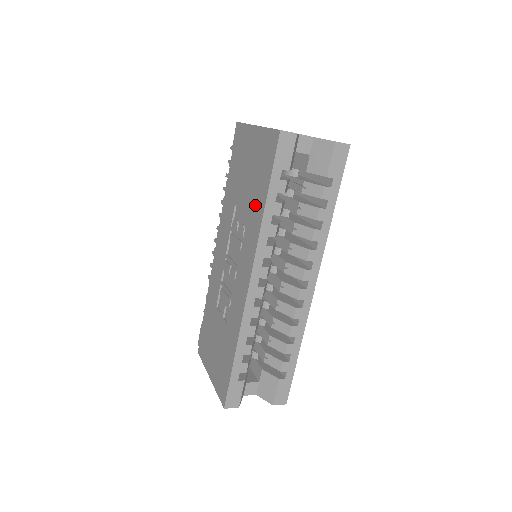
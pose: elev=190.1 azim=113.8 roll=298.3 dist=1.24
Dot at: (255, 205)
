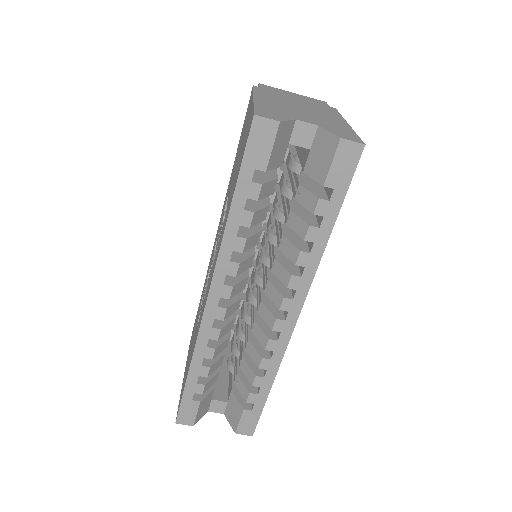
Dot at: (228, 205)
